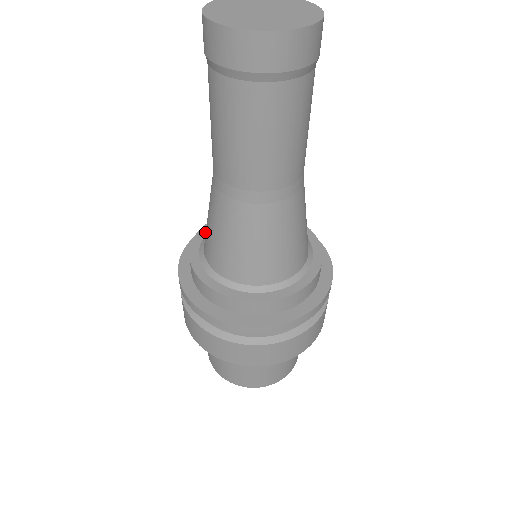
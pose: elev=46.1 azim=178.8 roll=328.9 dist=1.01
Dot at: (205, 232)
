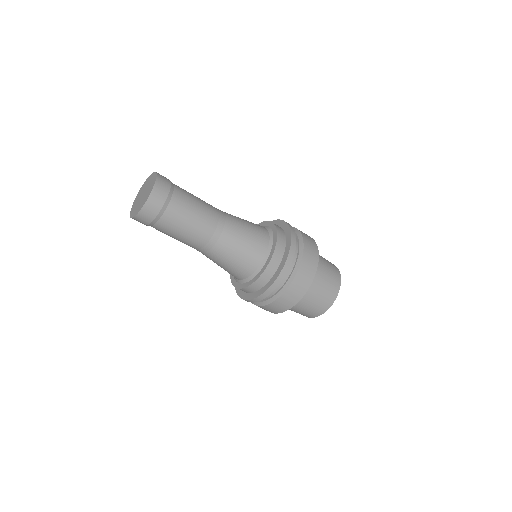
Dot at: occluded
